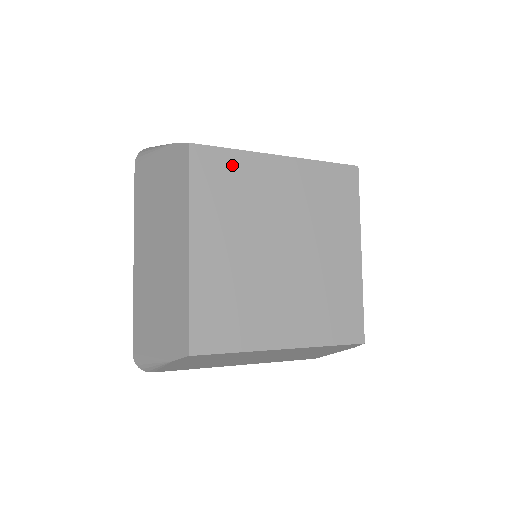
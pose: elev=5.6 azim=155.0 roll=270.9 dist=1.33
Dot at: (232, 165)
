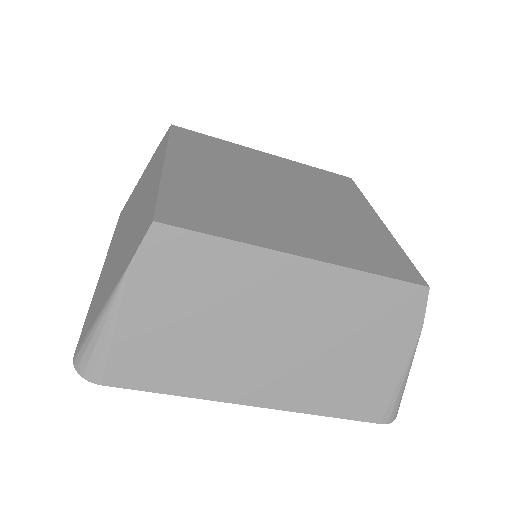
Dot at: (215, 143)
